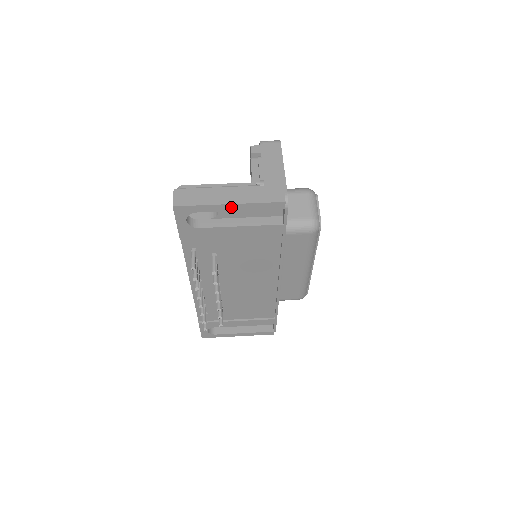
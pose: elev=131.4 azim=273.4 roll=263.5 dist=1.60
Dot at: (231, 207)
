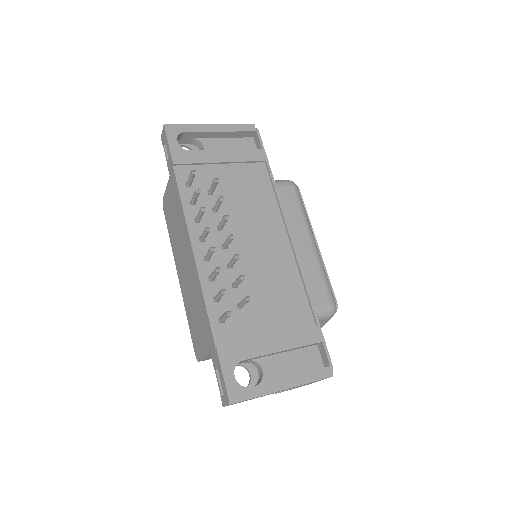
Dot at: (213, 128)
